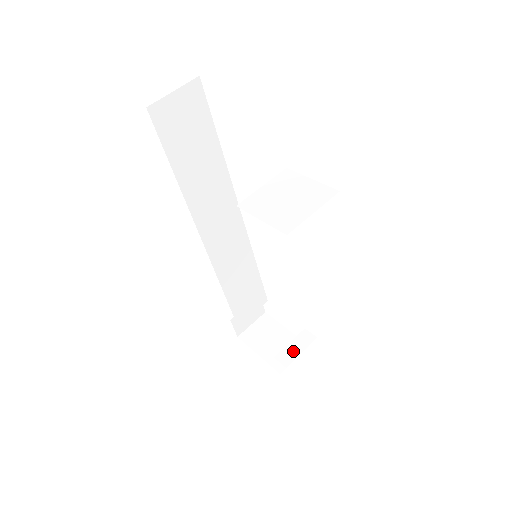
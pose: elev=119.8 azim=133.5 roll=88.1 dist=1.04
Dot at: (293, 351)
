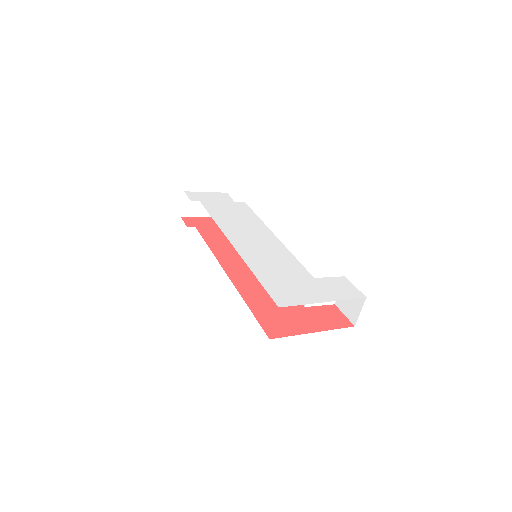
Dot at: occluded
